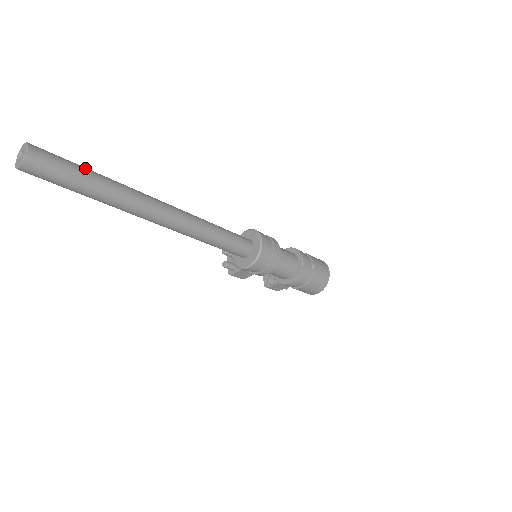
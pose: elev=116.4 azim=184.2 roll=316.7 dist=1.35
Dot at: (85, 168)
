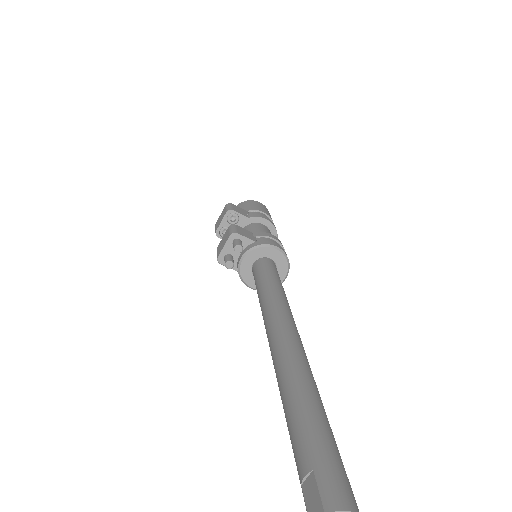
Dot at: occluded
